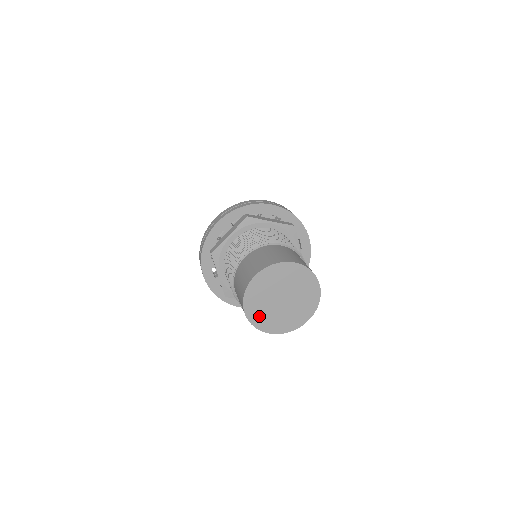
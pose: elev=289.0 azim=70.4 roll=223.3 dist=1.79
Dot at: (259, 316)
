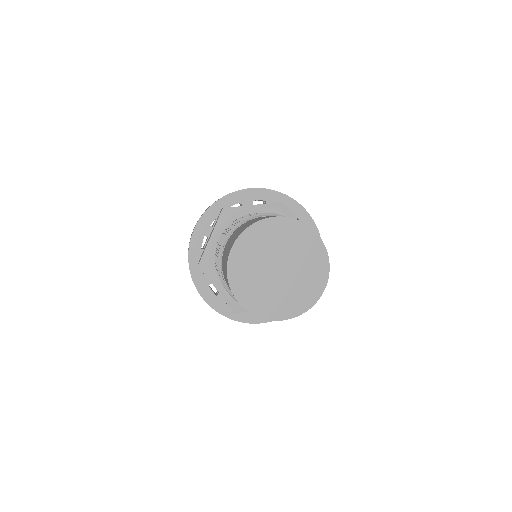
Dot at: (258, 300)
